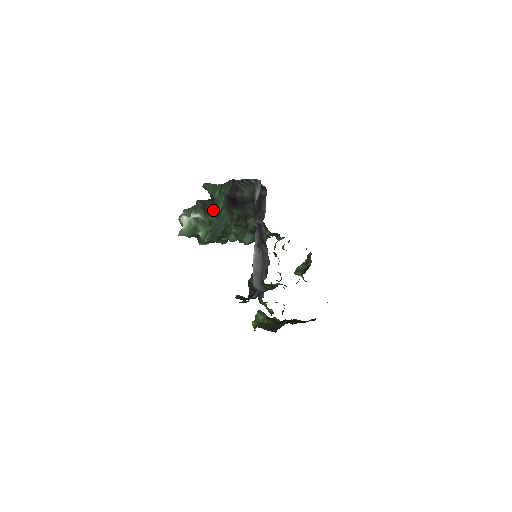
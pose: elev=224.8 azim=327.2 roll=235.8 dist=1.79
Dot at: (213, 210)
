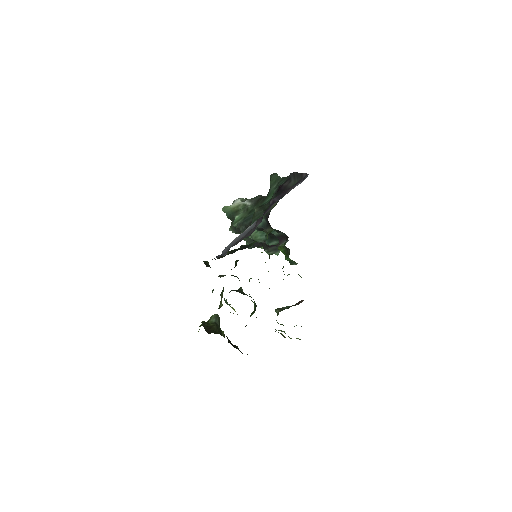
Dot at: (261, 201)
